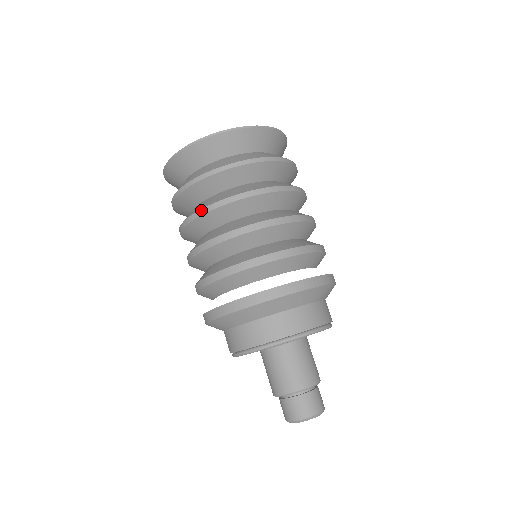
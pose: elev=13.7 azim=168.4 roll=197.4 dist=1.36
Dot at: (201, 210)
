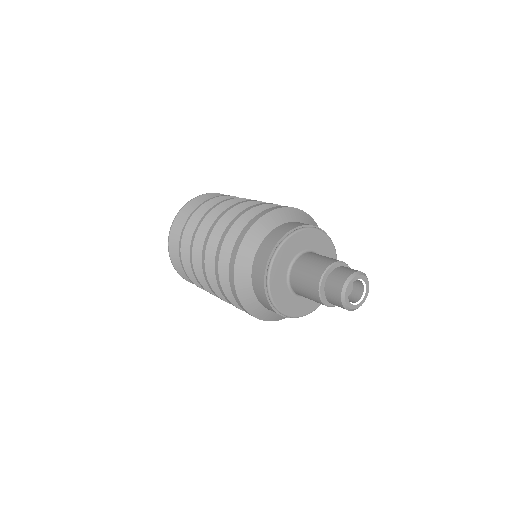
Dot at: (191, 245)
